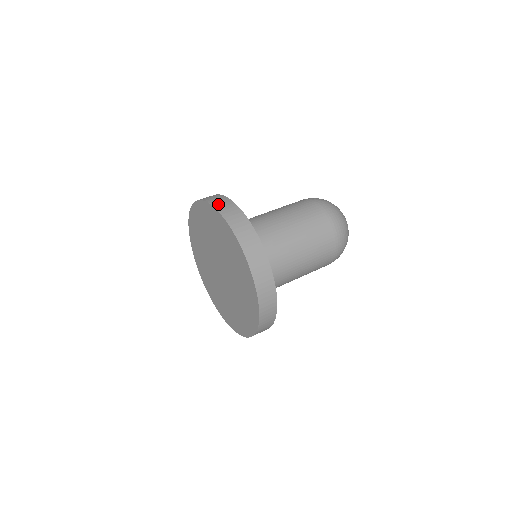
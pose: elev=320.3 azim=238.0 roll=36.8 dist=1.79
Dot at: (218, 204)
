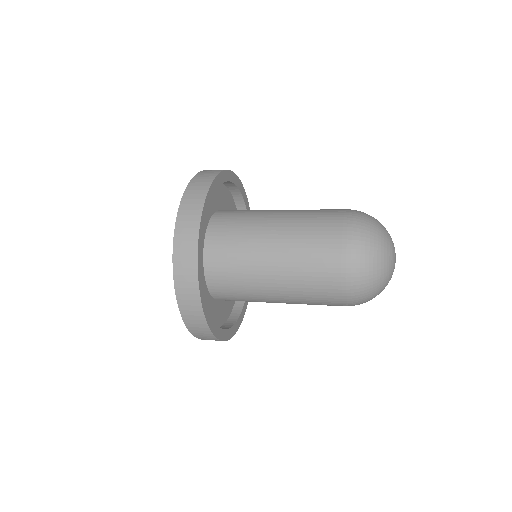
Dot at: (187, 202)
